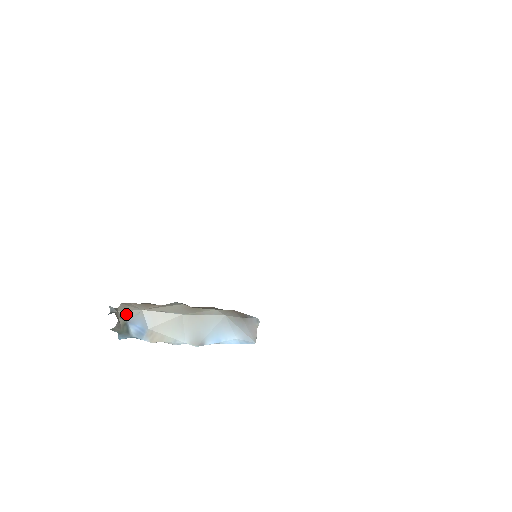
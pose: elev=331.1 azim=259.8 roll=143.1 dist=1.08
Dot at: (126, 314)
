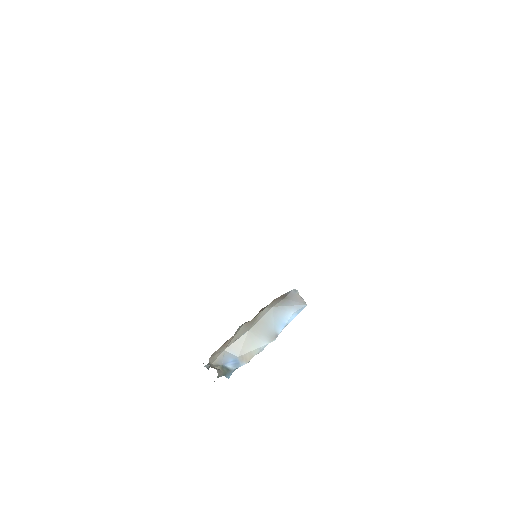
Dot at: (217, 361)
